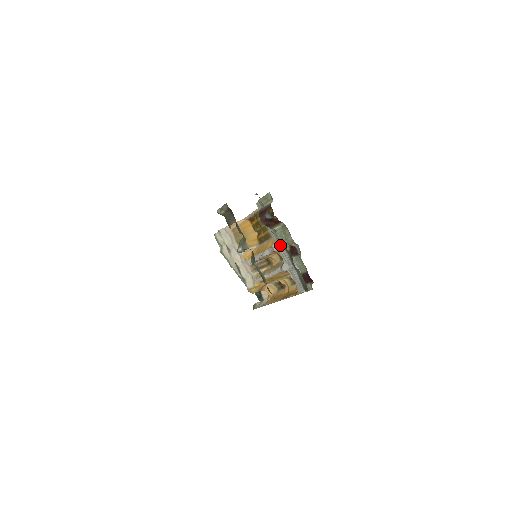
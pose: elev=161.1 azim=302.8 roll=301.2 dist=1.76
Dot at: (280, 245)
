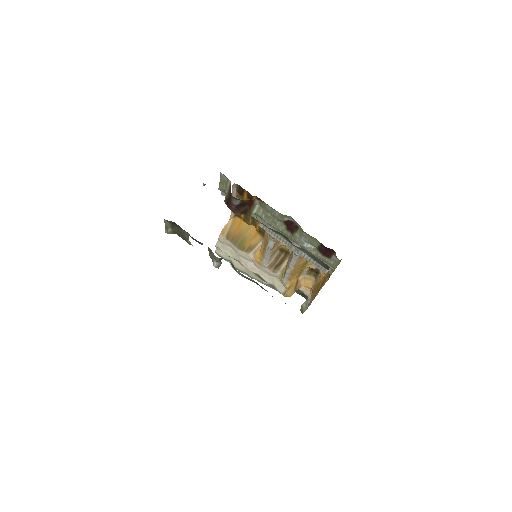
Dot at: (266, 229)
